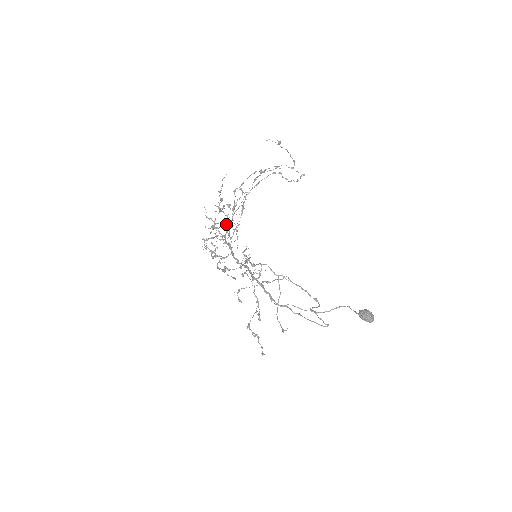
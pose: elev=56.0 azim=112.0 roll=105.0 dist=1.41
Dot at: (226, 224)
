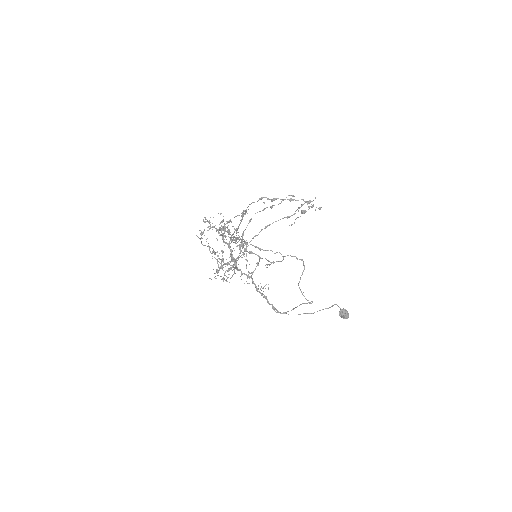
Dot at: occluded
